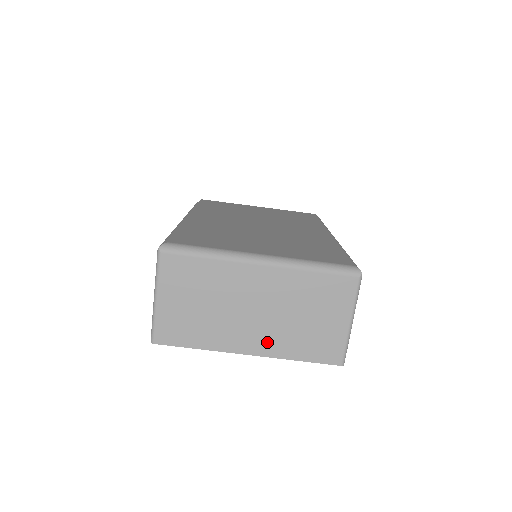
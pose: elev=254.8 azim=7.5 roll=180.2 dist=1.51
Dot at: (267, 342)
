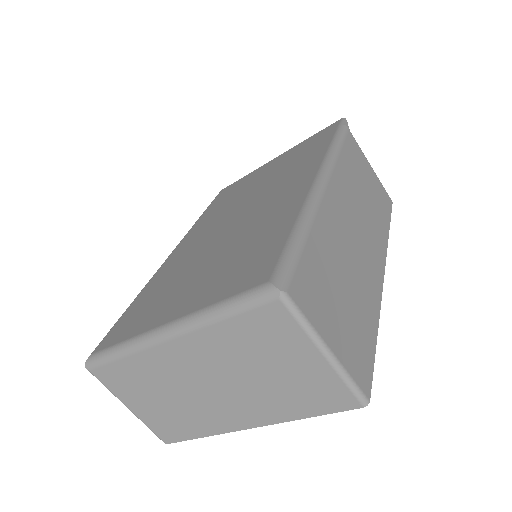
Dot at: (254, 411)
